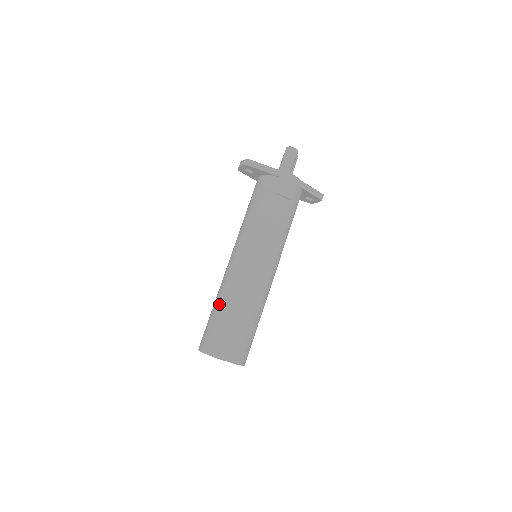
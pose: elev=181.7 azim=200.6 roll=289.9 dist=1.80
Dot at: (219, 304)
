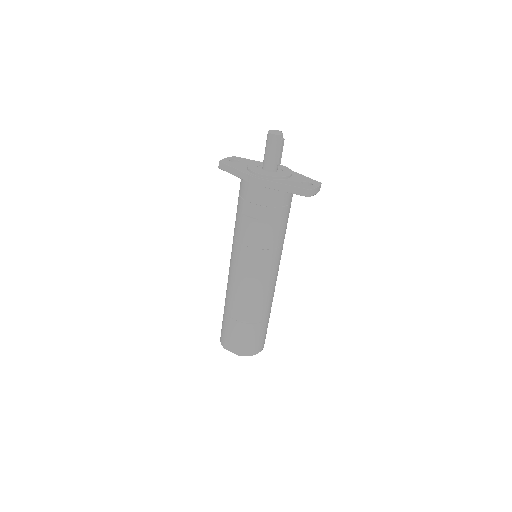
Dot at: occluded
